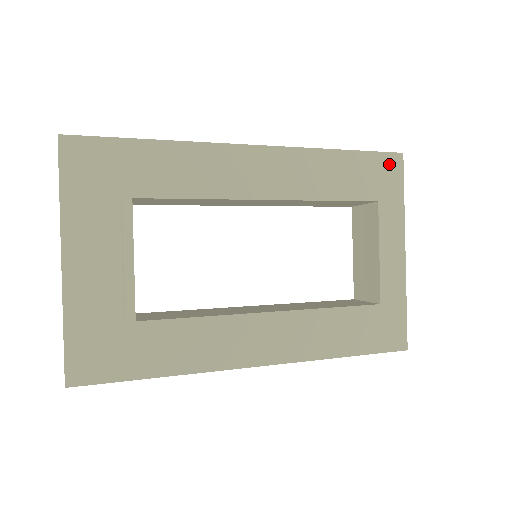
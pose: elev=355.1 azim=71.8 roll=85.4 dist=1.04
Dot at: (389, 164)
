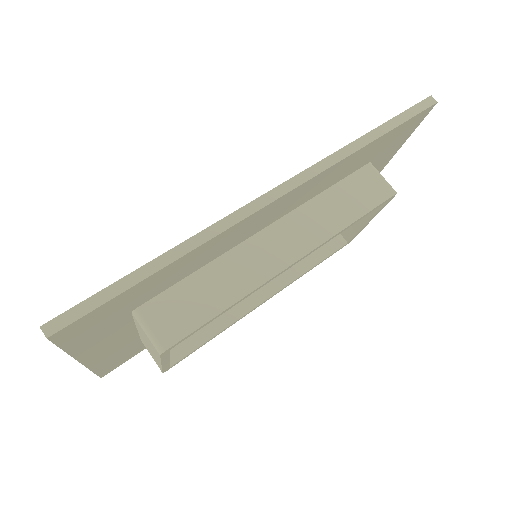
Dot at: (415, 121)
